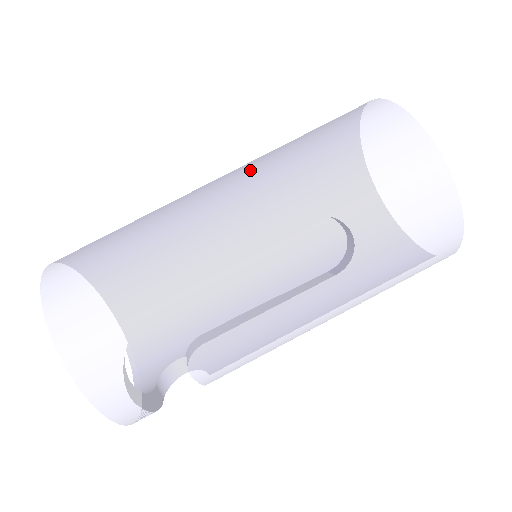
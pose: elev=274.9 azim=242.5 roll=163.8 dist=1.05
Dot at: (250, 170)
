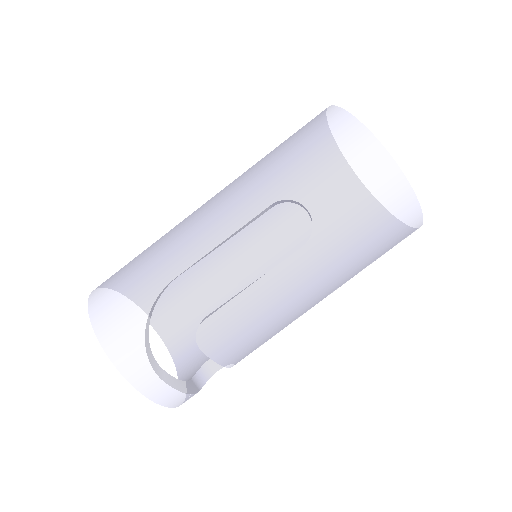
Dot at: (230, 184)
